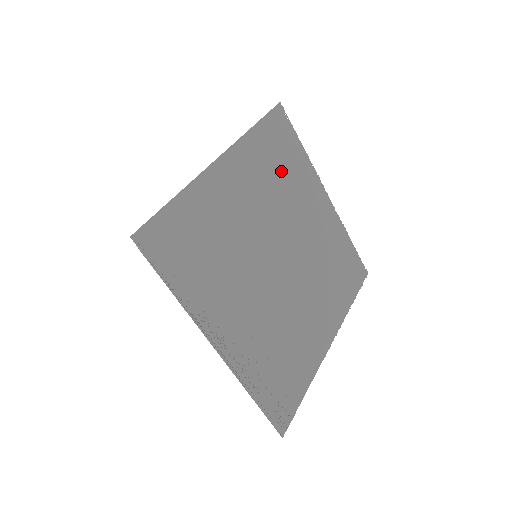
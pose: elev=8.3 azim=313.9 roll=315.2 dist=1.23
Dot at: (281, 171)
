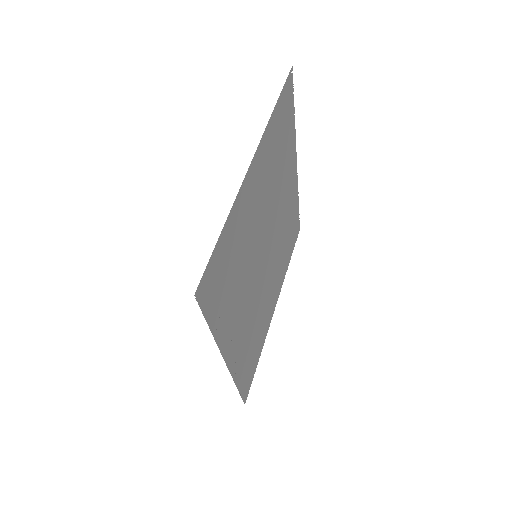
Dot at: (280, 152)
